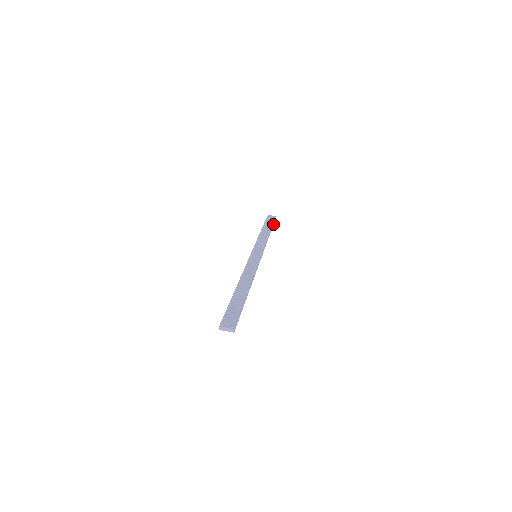
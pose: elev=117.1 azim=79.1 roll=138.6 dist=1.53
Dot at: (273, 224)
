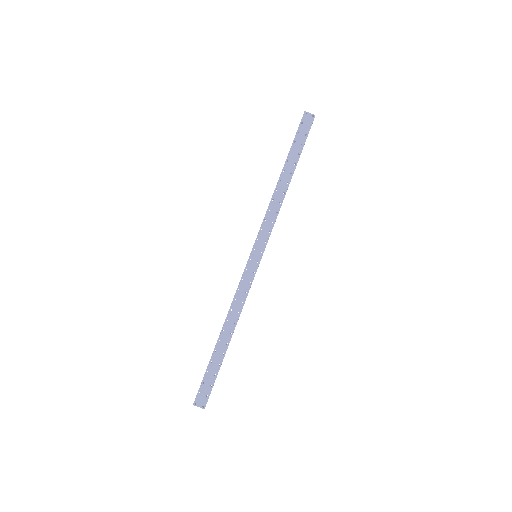
Dot at: (304, 143)
